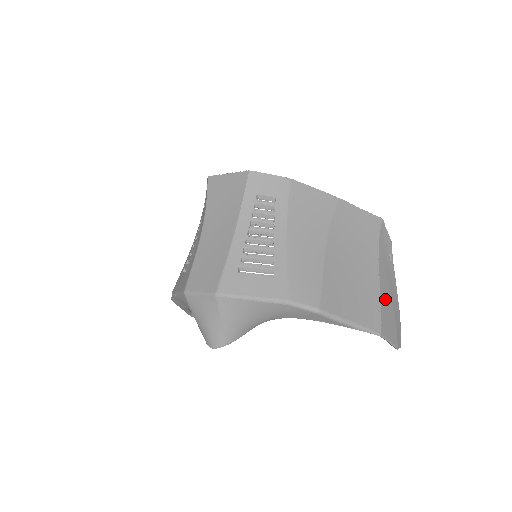
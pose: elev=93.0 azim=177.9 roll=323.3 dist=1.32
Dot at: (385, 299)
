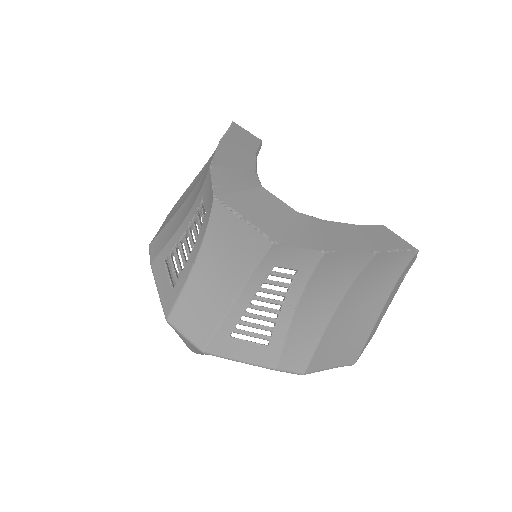
Dot at: (375, 327)
